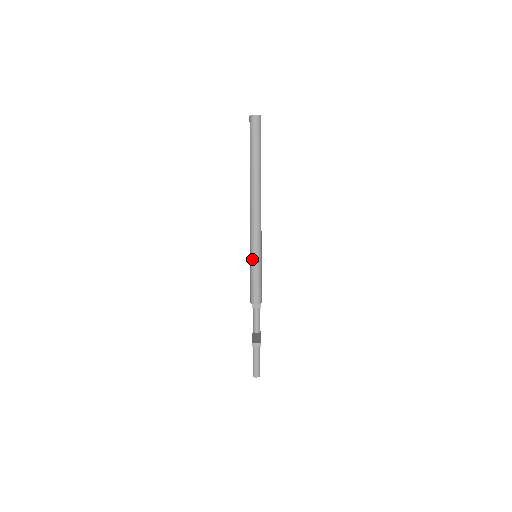
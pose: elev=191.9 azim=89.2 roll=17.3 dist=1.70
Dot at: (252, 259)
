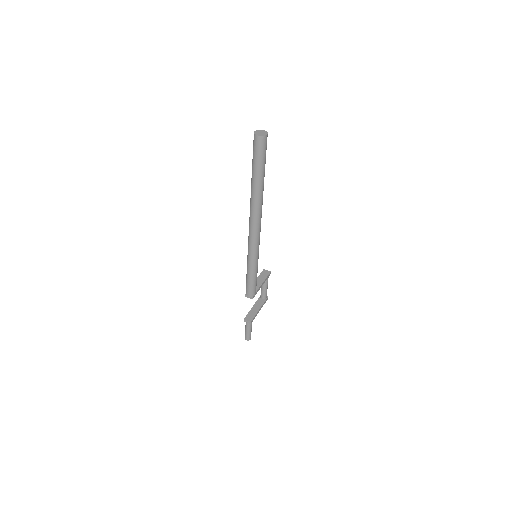
Dot at: (247, 263)
